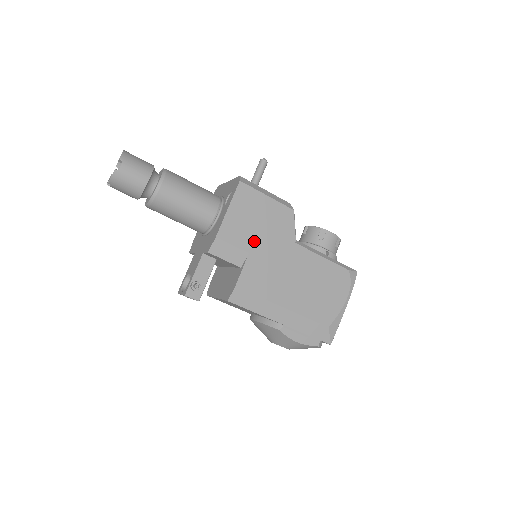
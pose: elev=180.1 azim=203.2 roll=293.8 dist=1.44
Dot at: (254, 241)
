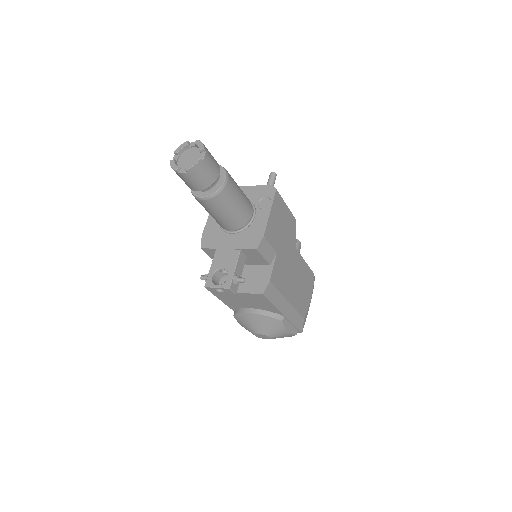
Dot at: (279, 243)
